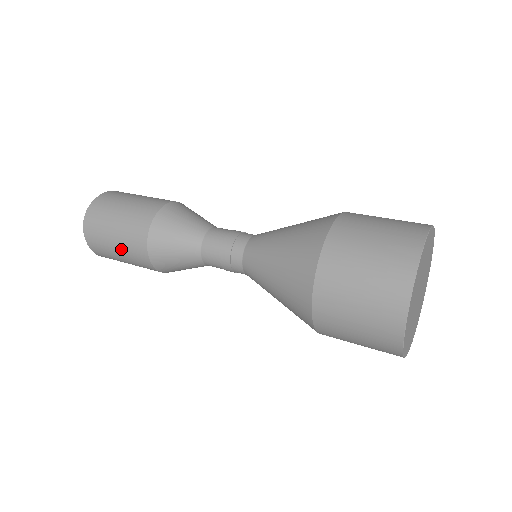
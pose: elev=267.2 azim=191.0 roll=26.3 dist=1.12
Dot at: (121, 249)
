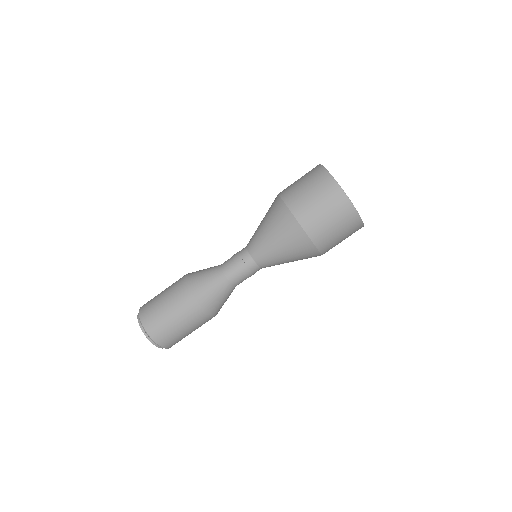
Dot at: (181, 321)
